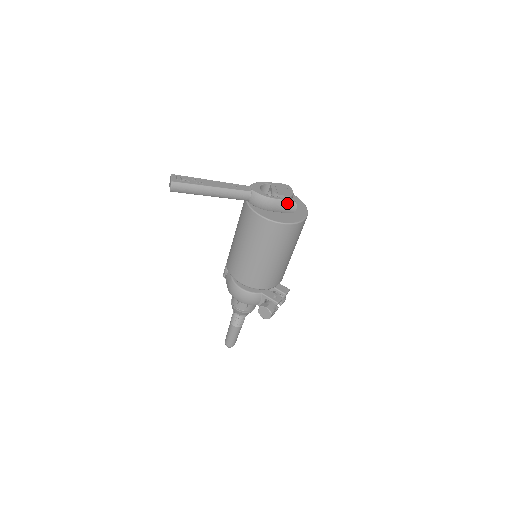
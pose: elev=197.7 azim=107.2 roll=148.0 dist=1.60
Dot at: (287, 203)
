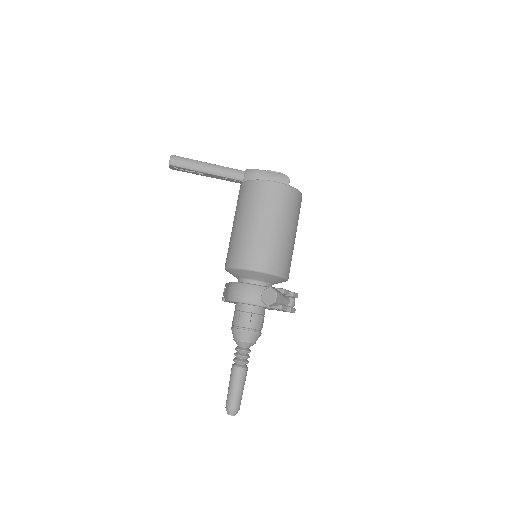
Dot at: (279, 176)
